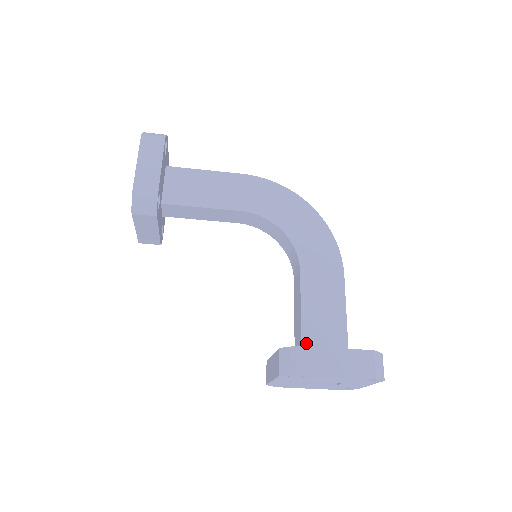
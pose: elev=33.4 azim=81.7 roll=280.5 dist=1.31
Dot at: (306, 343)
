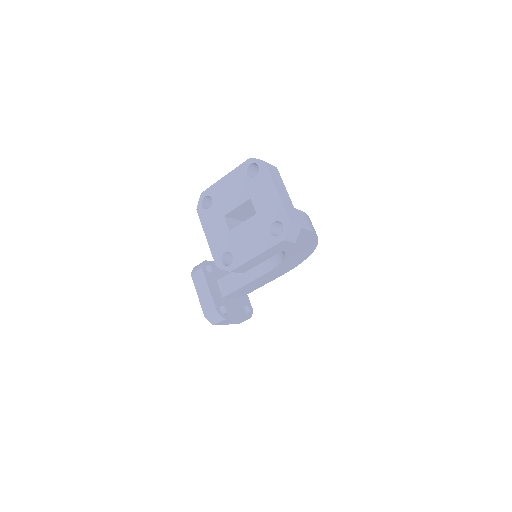
Dot at: (230, 295)
